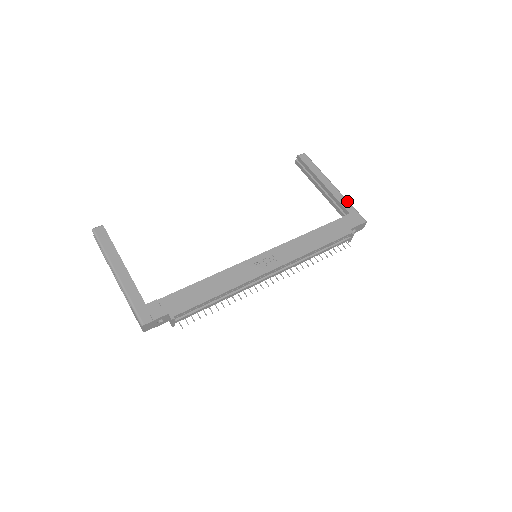
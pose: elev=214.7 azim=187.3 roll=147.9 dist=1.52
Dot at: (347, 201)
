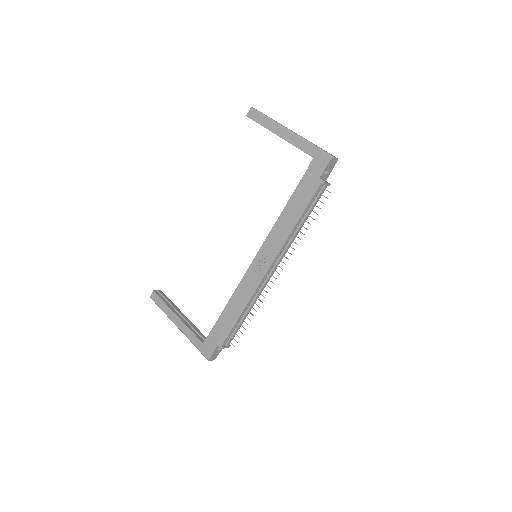
Dot at: (306, 143)
